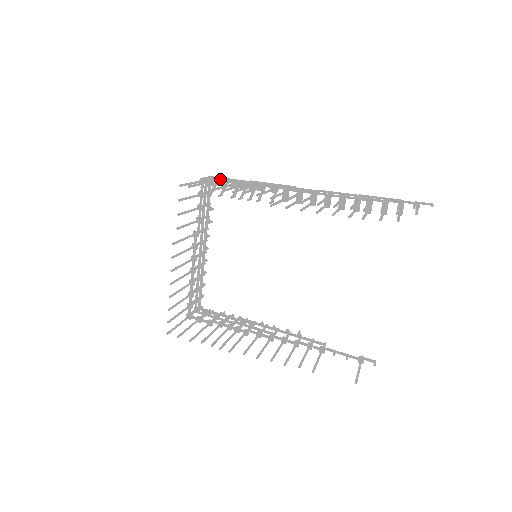
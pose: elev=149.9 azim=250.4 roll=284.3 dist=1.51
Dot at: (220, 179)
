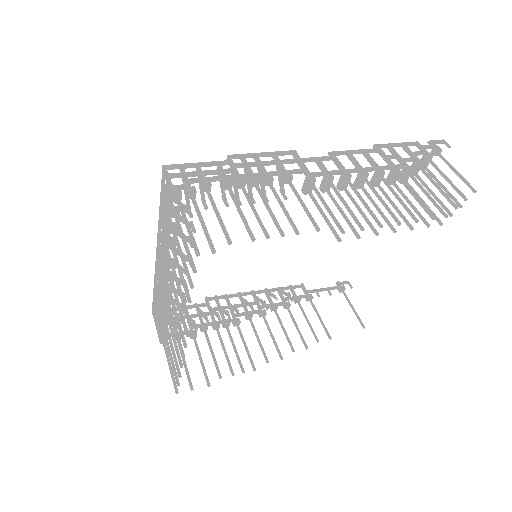
Dot at: (200, 180)
